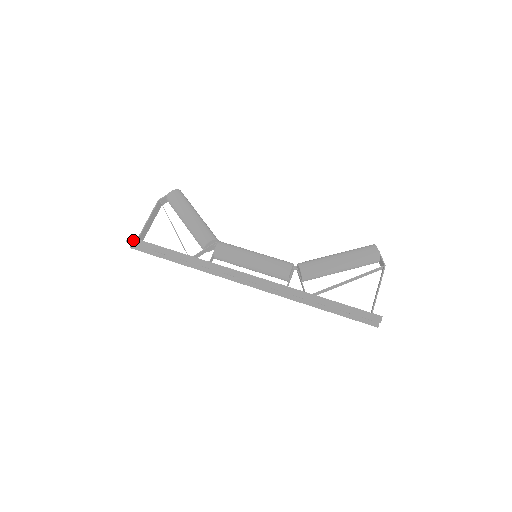
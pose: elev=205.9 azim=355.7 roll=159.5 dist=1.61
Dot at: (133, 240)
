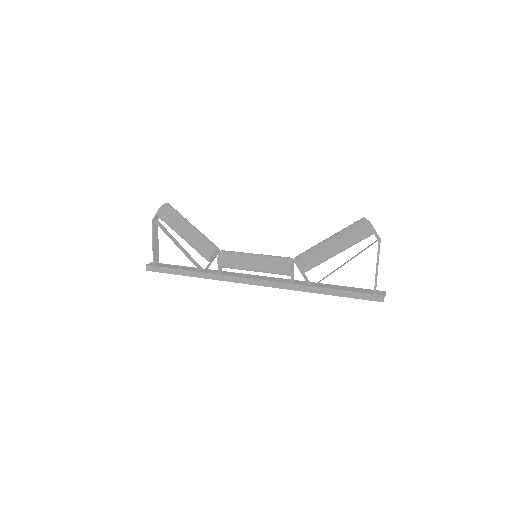
Dot at: (150, 268)
